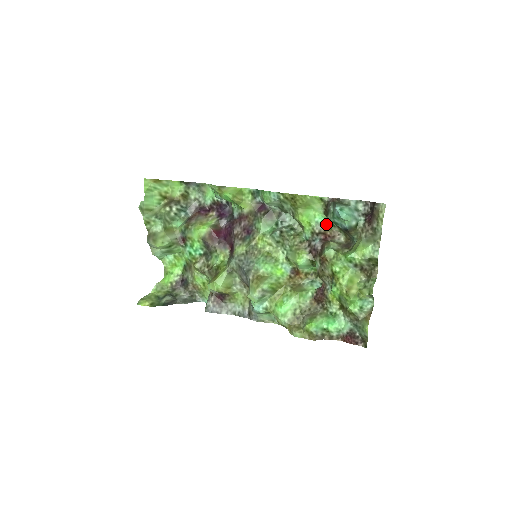
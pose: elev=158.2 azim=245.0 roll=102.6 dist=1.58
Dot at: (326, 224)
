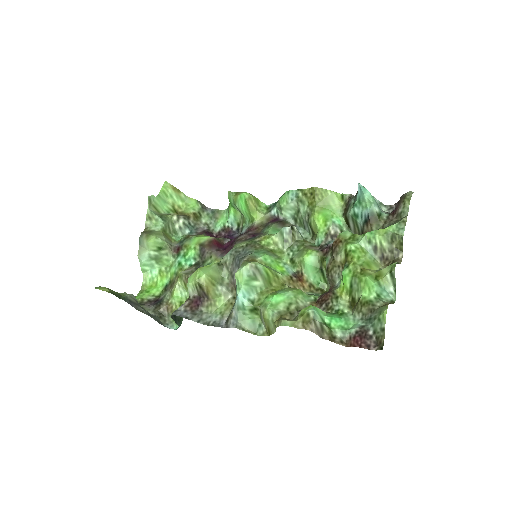
Dot at: (343, 230)
